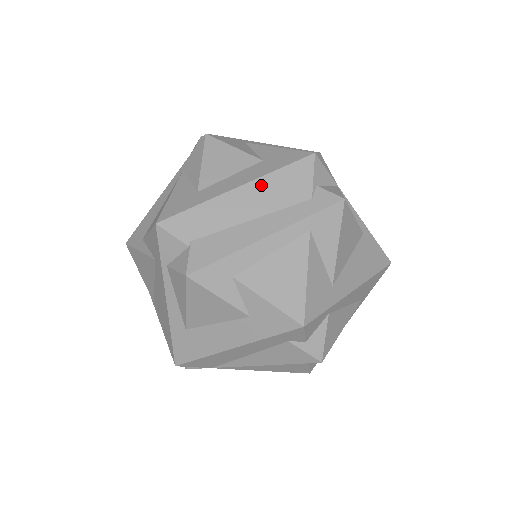
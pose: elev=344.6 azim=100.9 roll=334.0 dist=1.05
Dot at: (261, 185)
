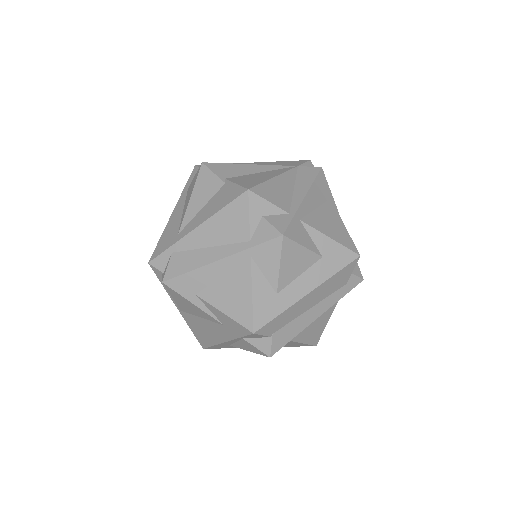
Dot at: (323, 286)
